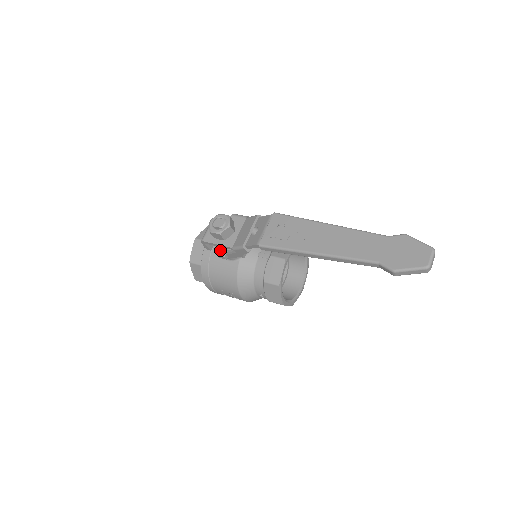
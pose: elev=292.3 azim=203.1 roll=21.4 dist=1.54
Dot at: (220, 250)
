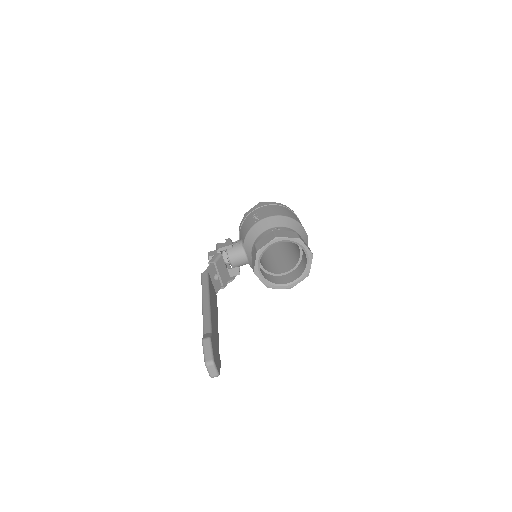
Dot at: occluded
